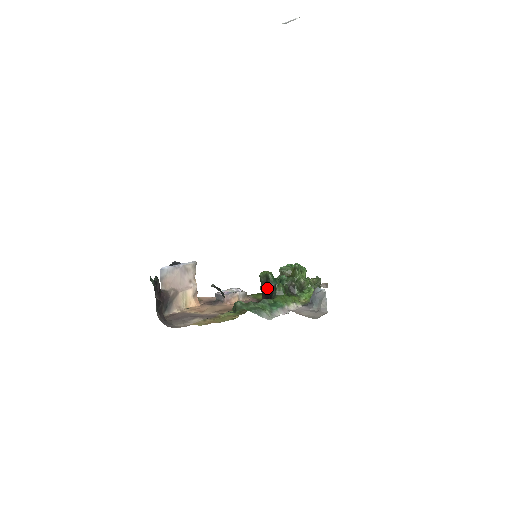
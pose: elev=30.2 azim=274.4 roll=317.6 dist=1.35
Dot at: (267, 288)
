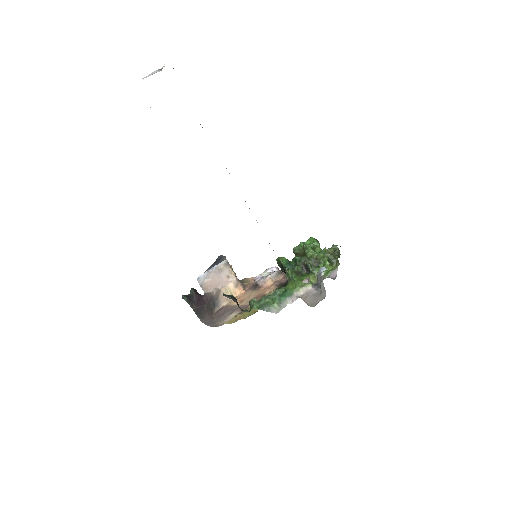
Dot at: (285, 272)
